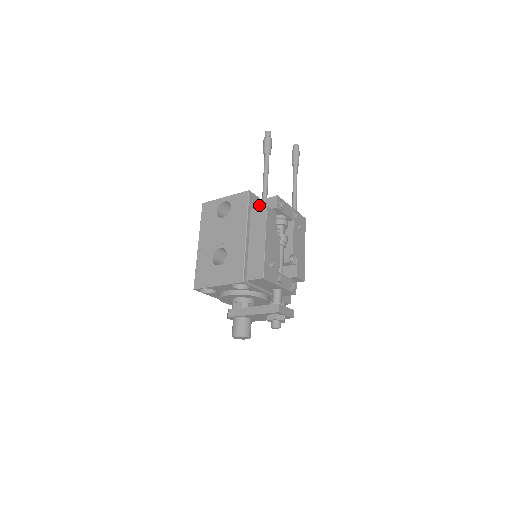
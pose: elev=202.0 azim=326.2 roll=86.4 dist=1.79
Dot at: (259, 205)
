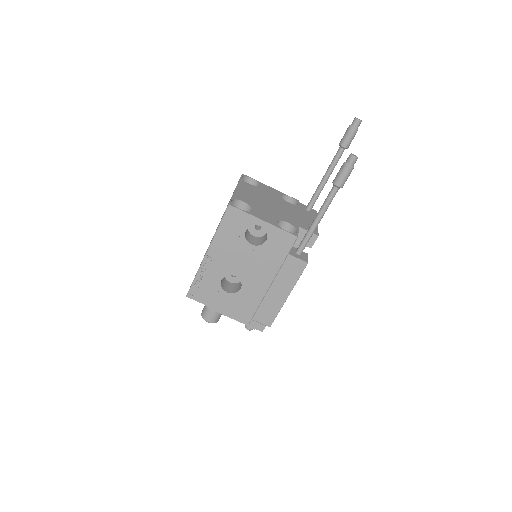
Dot at: occluded
